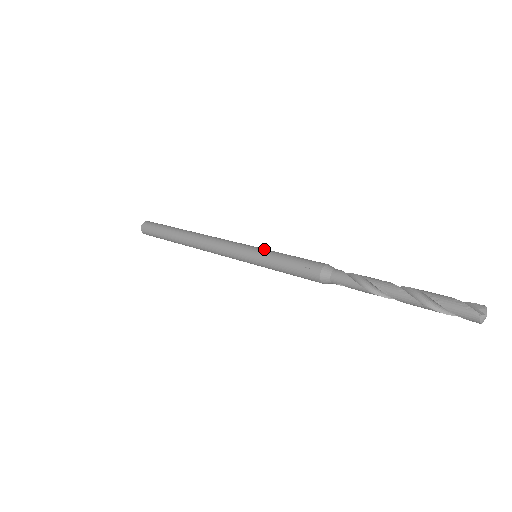
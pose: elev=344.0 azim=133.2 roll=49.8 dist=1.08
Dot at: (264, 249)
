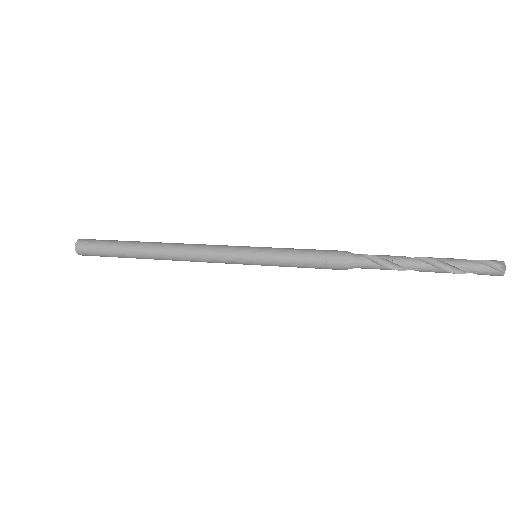
Dot at: (265, 251)
